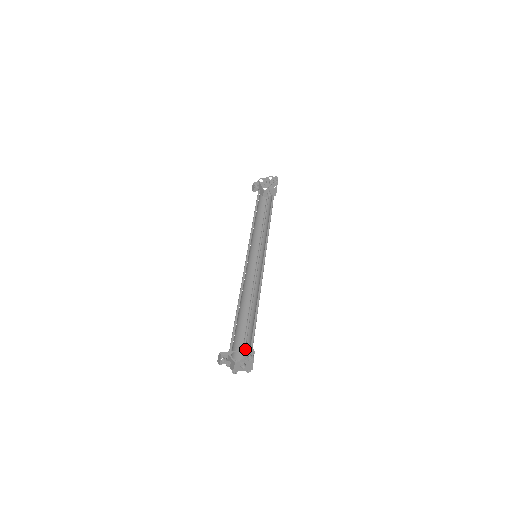
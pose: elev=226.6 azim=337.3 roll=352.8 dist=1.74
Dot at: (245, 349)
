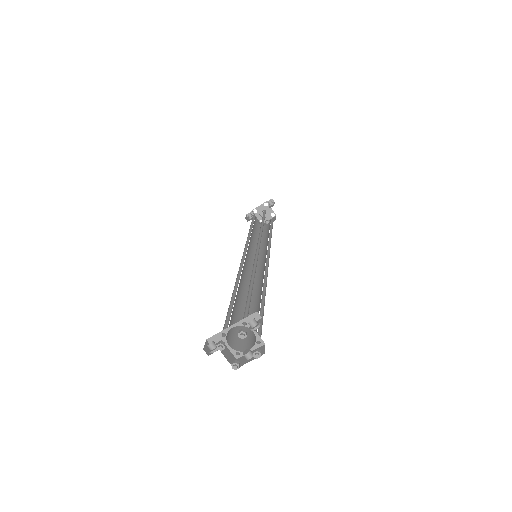
Dot at: (245, 318)
